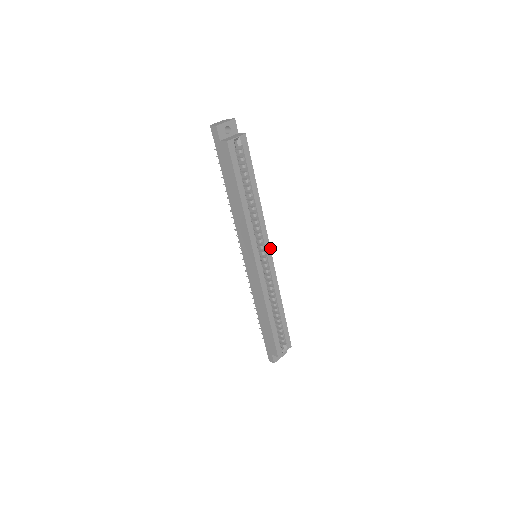
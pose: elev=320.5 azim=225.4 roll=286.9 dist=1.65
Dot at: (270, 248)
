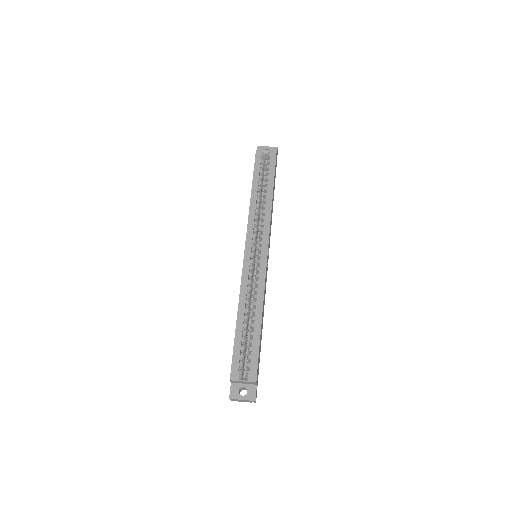
Dot at: (268, 246)
